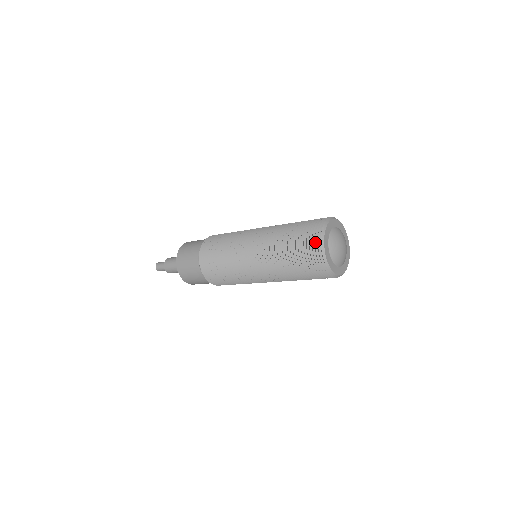
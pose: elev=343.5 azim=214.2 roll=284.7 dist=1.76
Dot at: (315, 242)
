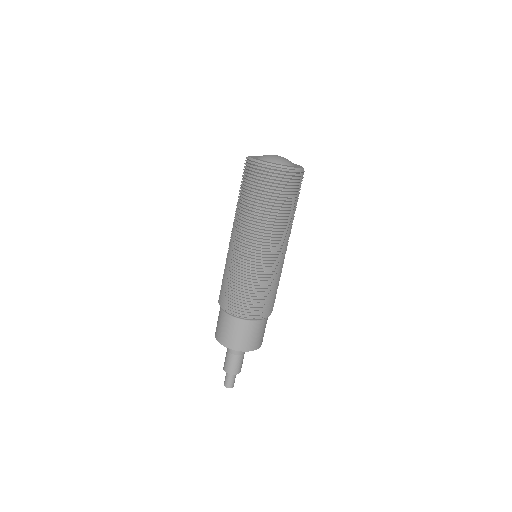
Dot at: occluded
